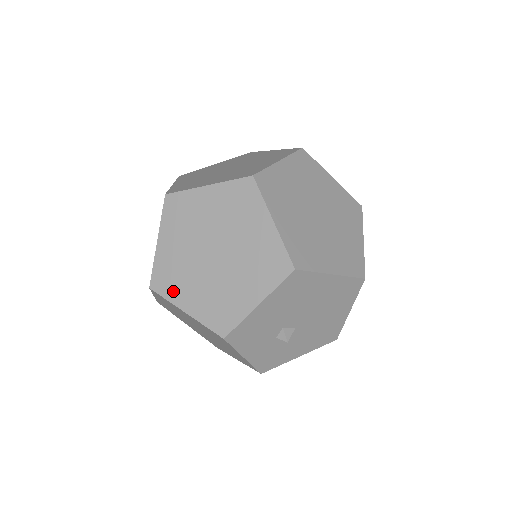
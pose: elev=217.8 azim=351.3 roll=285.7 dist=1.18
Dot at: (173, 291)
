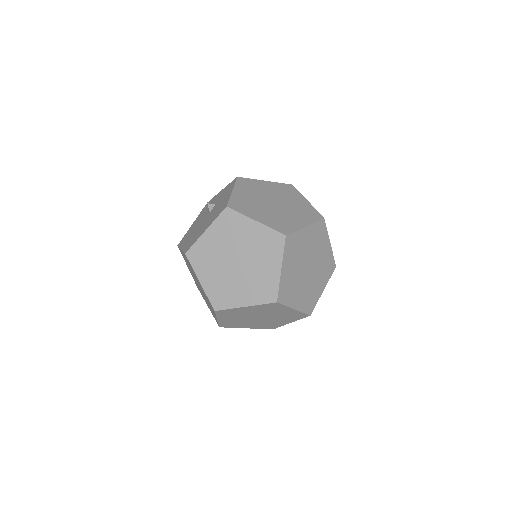
Dot at: (289, 299)
